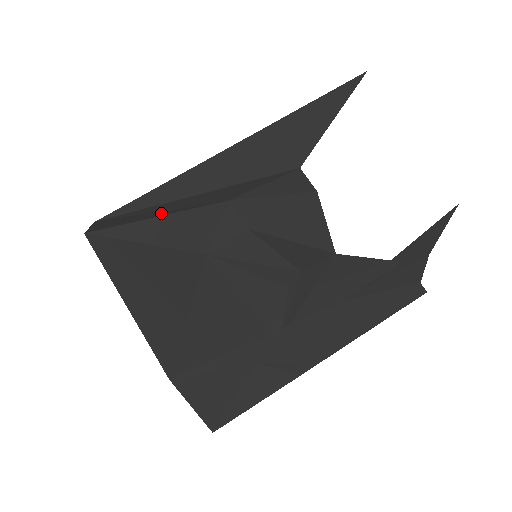
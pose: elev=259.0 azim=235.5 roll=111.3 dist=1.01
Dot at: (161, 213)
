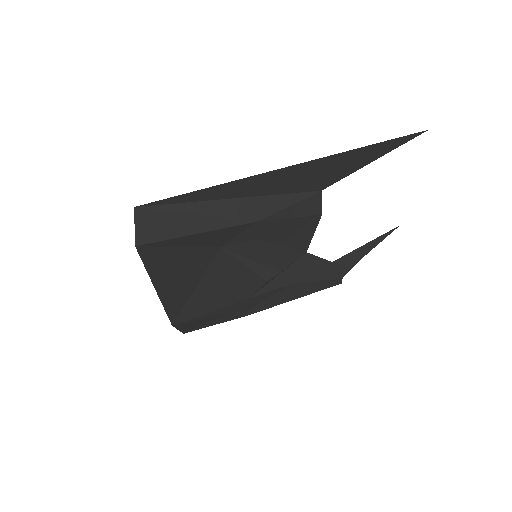
Dot at: (200, 224)
